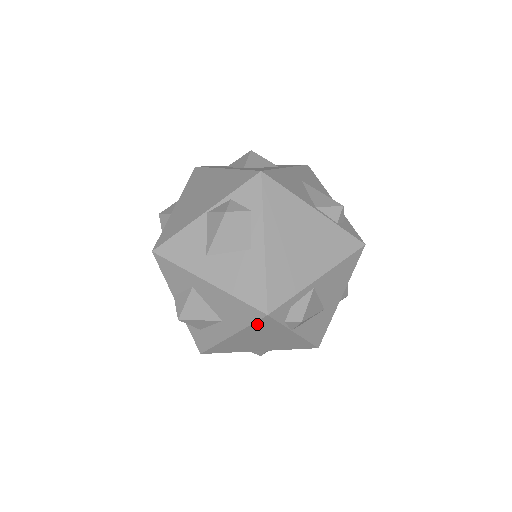
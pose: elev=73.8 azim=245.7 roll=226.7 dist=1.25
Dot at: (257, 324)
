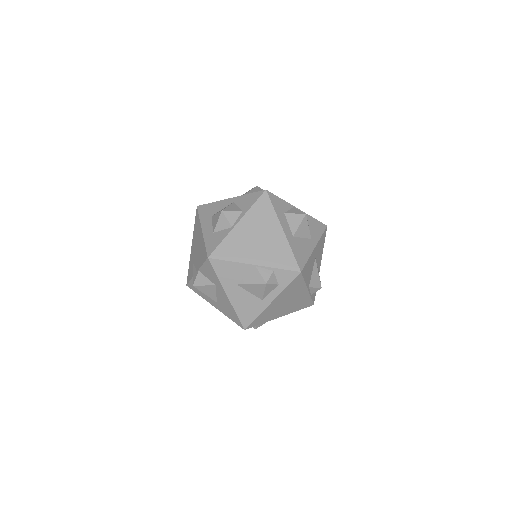
Dot at: occluded
